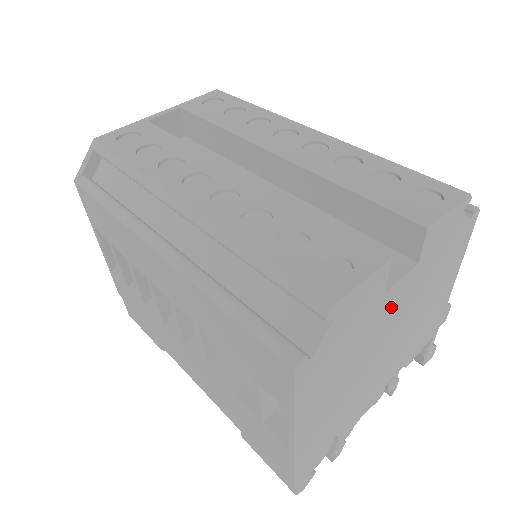
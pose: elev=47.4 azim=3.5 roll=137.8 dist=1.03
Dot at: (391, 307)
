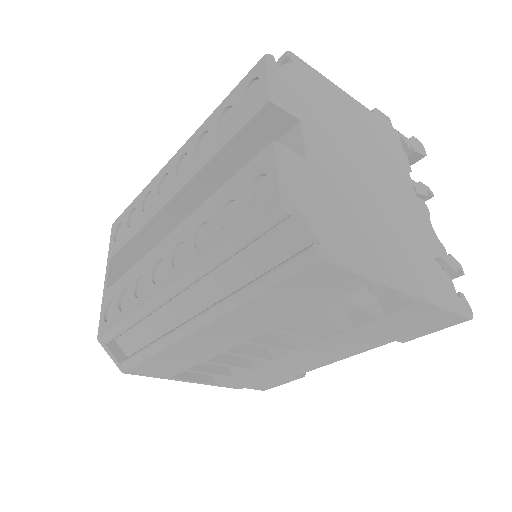
Dot at: (327, 159)
